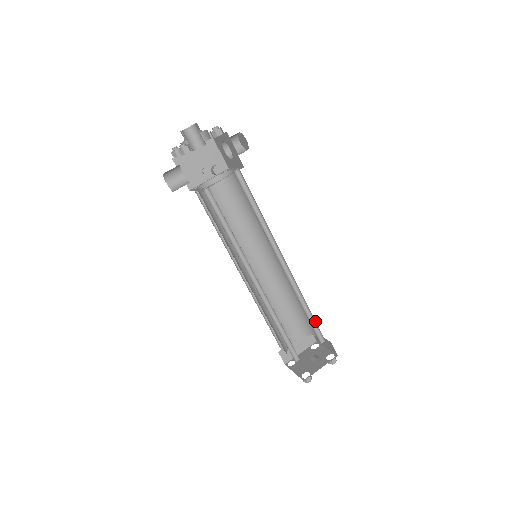
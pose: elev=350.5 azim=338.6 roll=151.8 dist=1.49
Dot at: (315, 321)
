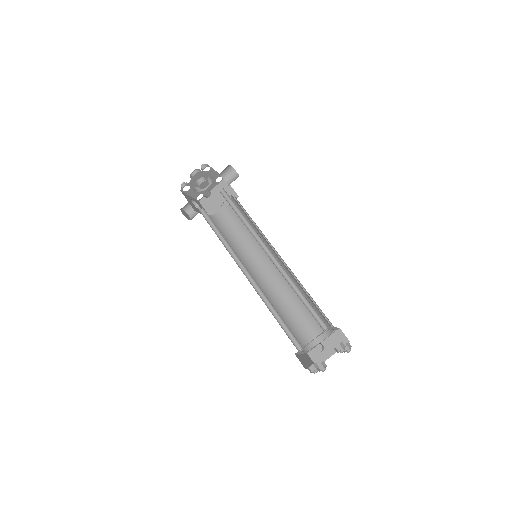
Dot at: (312, 306)
